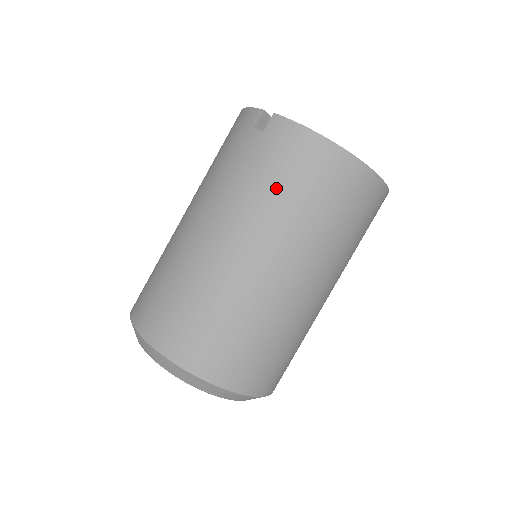
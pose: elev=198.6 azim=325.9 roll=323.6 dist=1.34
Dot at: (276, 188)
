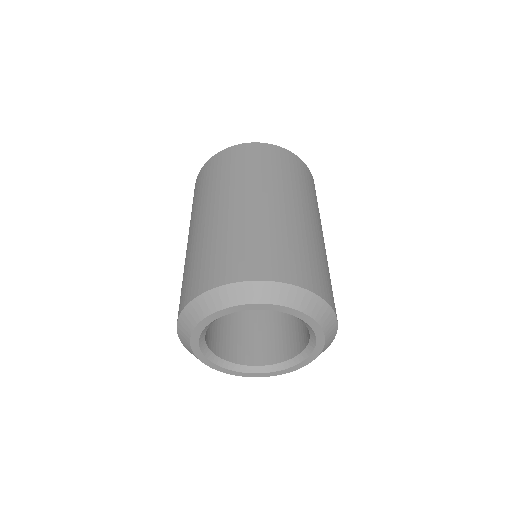
Dot at: (202, 191)
